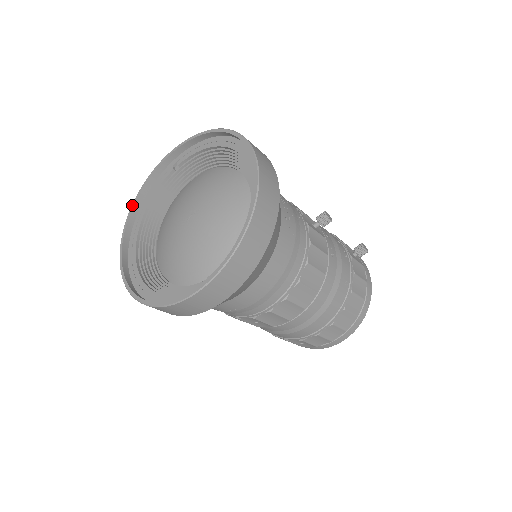
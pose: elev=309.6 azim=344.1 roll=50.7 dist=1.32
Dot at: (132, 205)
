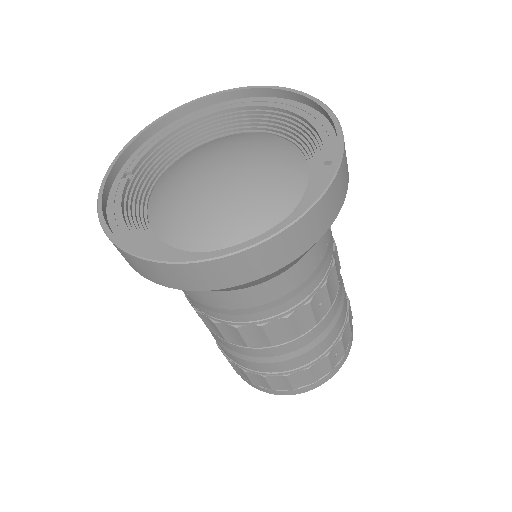
Dot at: (103, 224)
